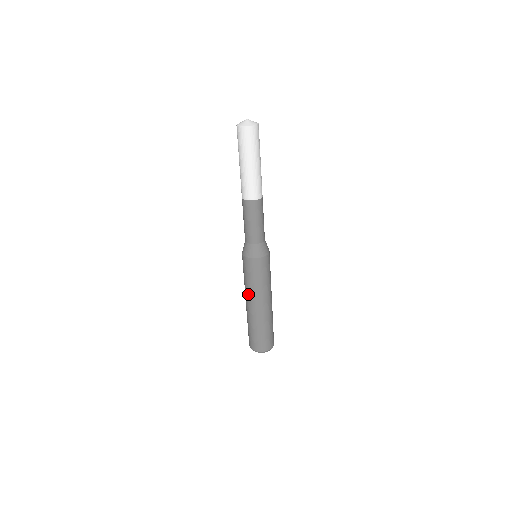
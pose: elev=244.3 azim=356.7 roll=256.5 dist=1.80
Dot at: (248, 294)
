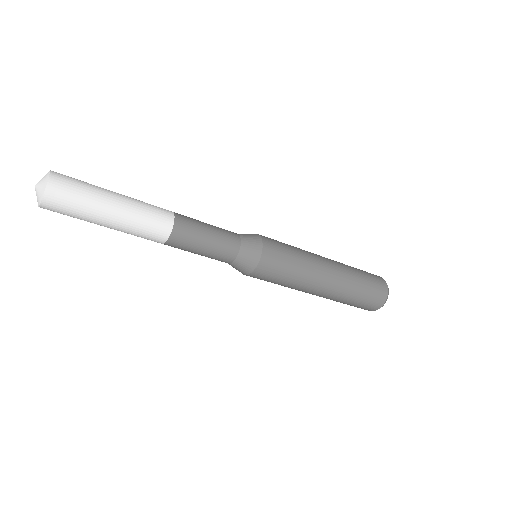
Dot at: (303, 289)
